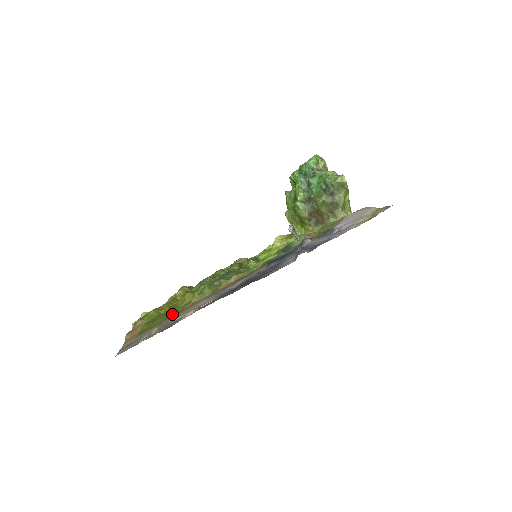
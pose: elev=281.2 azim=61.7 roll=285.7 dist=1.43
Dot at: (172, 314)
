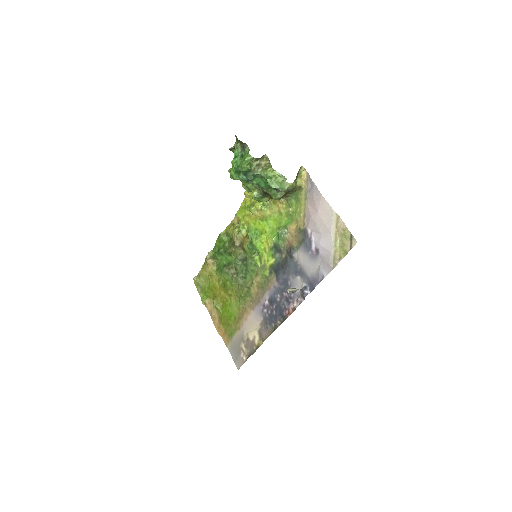
Dot at: (236, 318)
